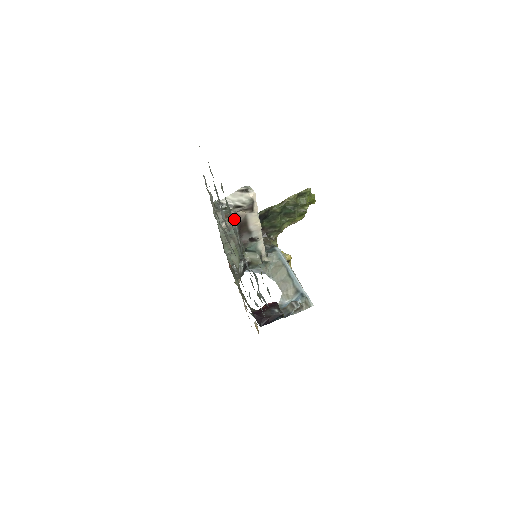
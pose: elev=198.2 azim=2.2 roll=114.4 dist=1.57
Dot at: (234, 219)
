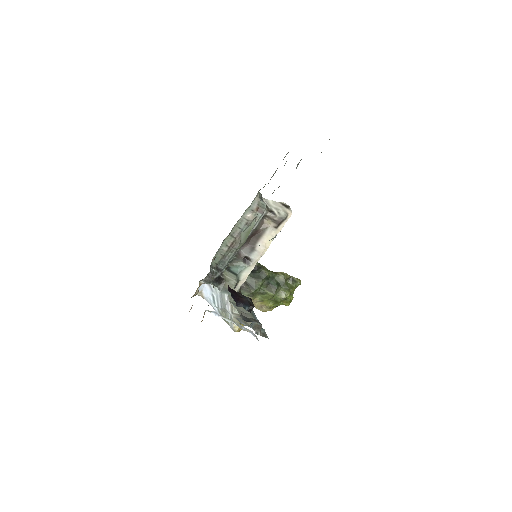
Dot at: (260, 219)
